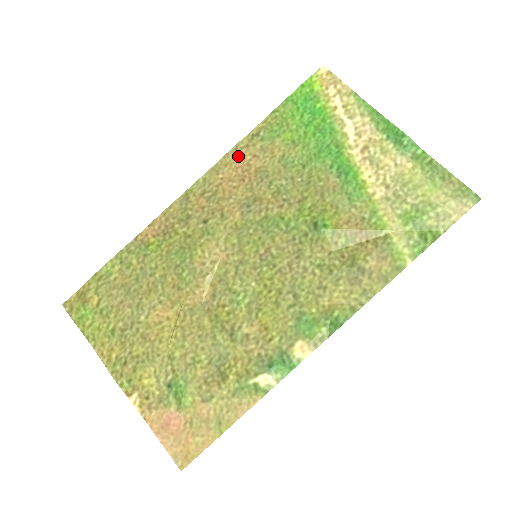
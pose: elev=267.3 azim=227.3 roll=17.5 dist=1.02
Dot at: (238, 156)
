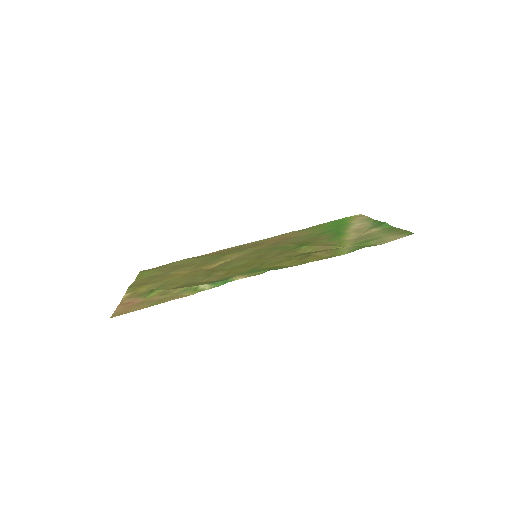
Dot at: (285, 235)
